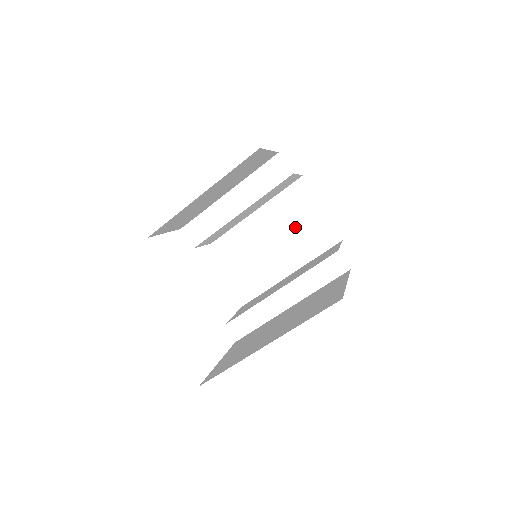
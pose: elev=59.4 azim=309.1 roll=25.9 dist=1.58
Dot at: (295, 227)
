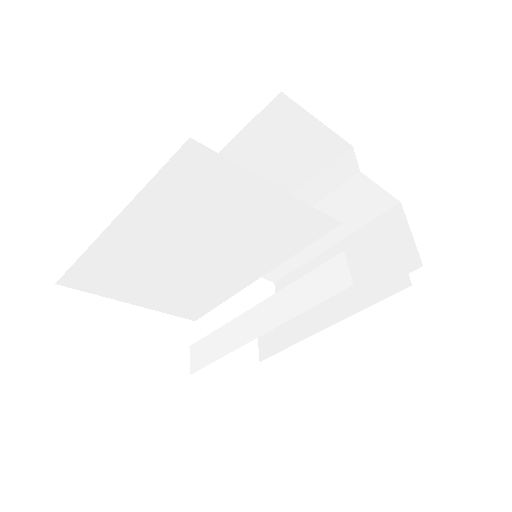
Dot at: occluded
